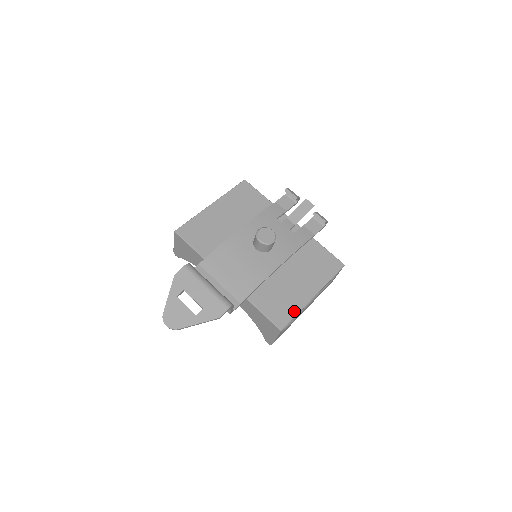
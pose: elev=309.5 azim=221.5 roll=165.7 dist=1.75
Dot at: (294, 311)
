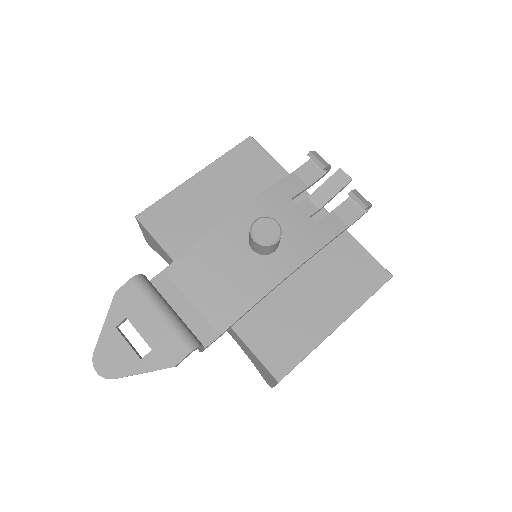
Dot at: (303, 350)
